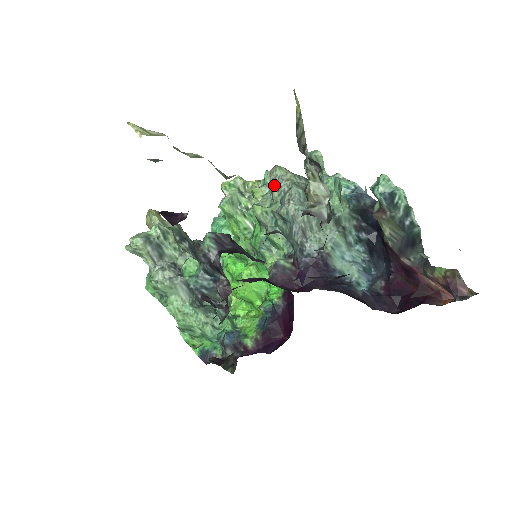
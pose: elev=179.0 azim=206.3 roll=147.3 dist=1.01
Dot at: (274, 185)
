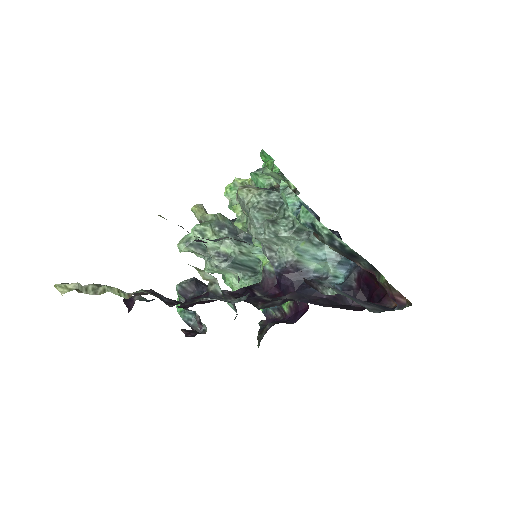
Dot at: (241, 206)
